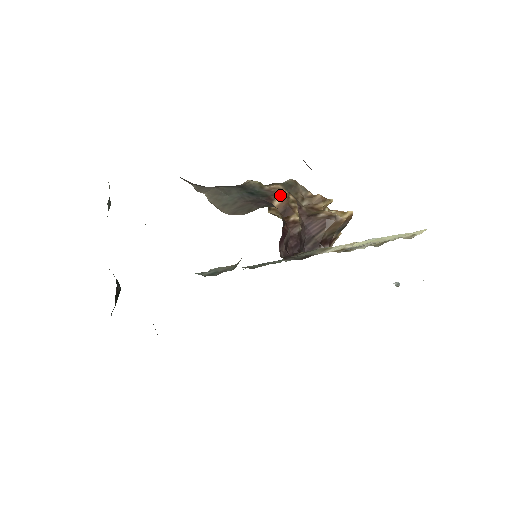
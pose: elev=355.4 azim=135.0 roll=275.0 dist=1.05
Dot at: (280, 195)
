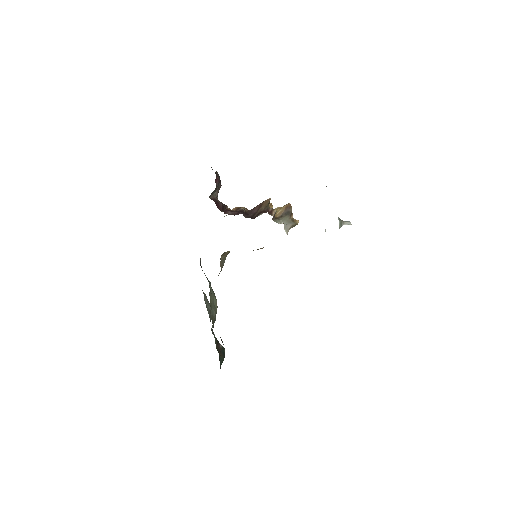
Dot at: (234, 208)
